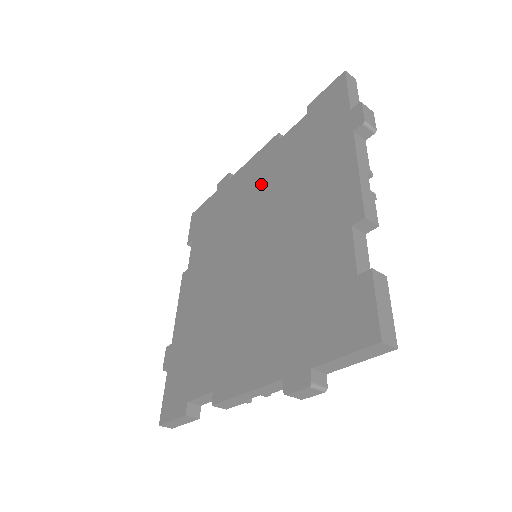
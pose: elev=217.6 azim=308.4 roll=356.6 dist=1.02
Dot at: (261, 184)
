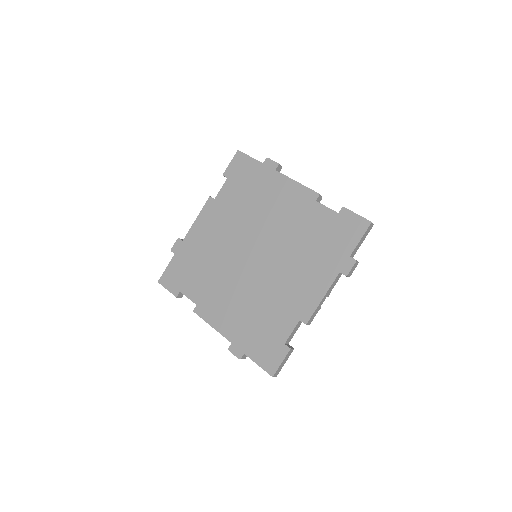
Dot at: (287, 217)
